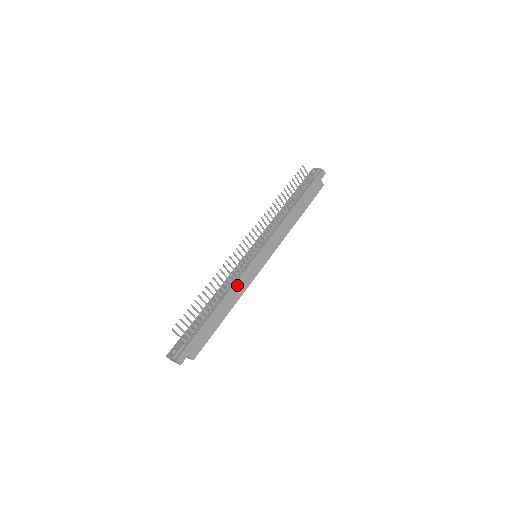
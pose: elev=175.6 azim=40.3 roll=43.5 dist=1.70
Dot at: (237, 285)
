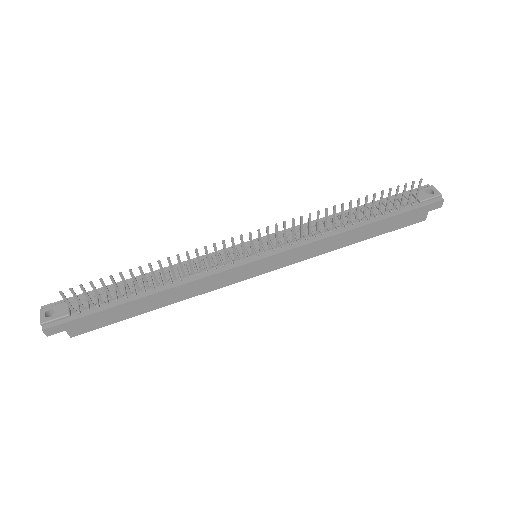
Dot at: (198, 283)
